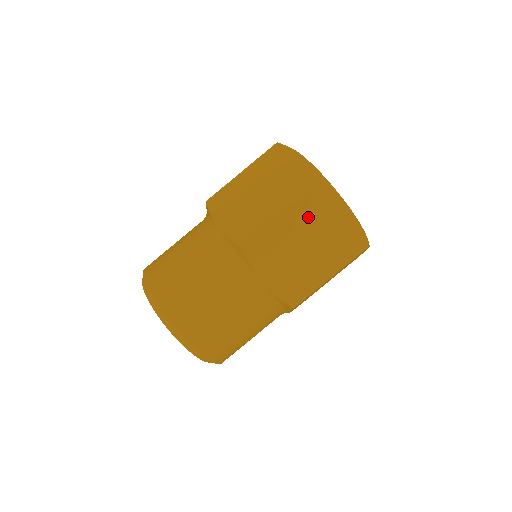
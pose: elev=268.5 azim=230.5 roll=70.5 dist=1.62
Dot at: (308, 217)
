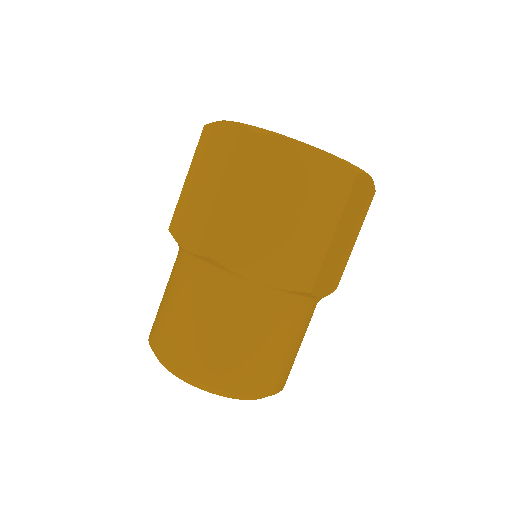
Dot at: (262, 181)
